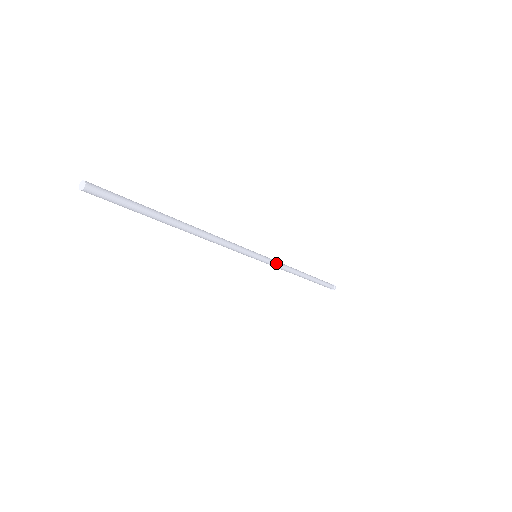
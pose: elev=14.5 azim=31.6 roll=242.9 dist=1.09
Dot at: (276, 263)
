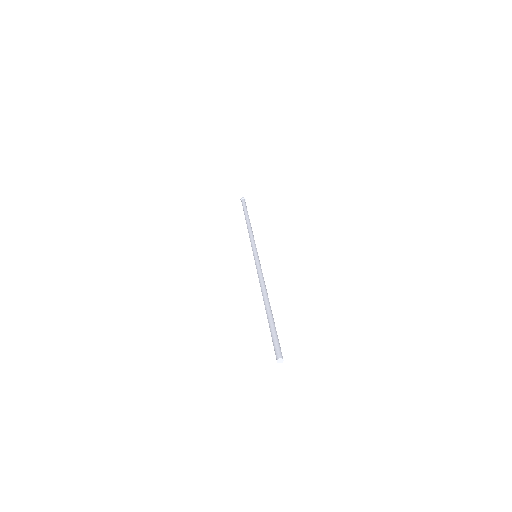
Dot at: (255, 244)
